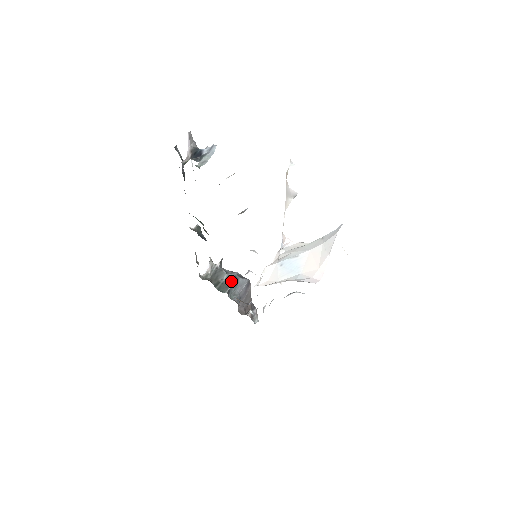
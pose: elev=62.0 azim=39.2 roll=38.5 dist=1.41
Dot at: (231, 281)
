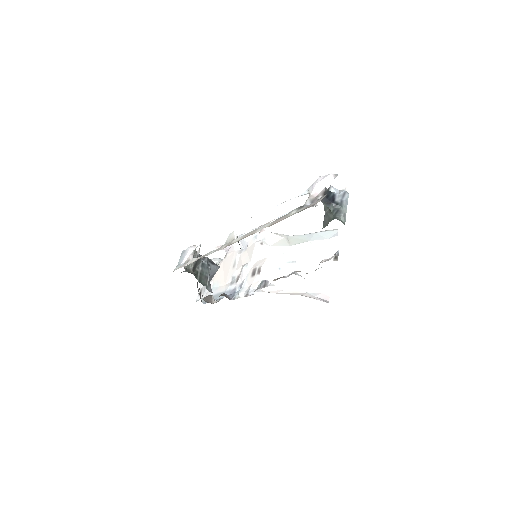
Dot at: (207, 270)
